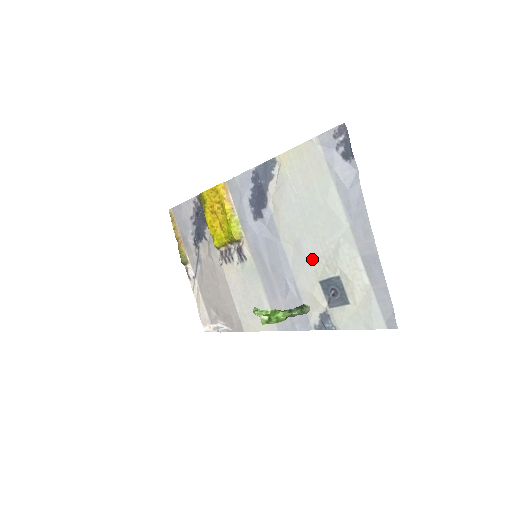
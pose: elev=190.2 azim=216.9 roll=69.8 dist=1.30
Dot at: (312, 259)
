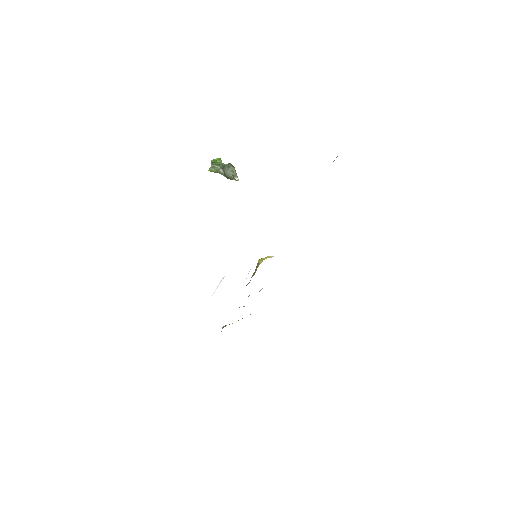
Dot at: occluded
